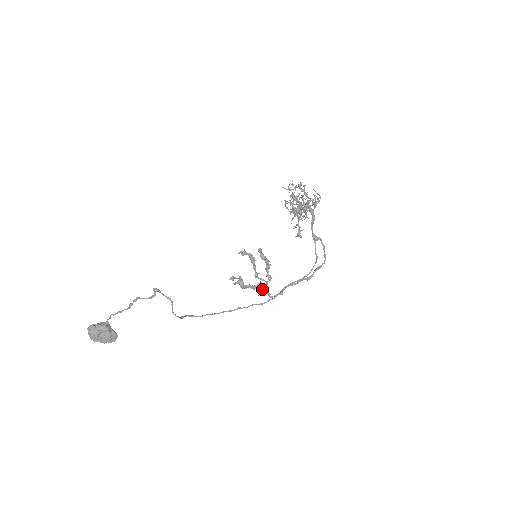
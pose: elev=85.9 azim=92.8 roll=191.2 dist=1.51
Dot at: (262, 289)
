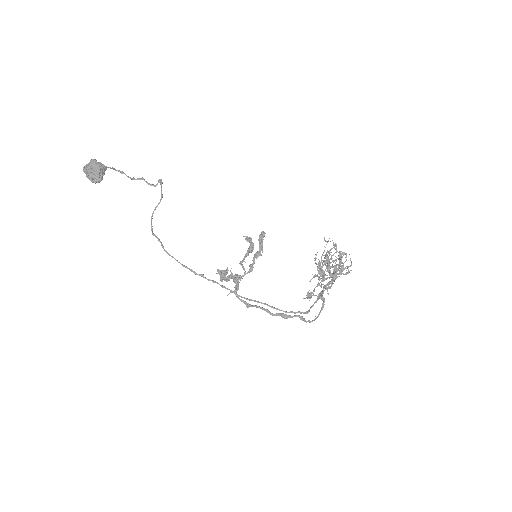
Dot at: (236, 277)
